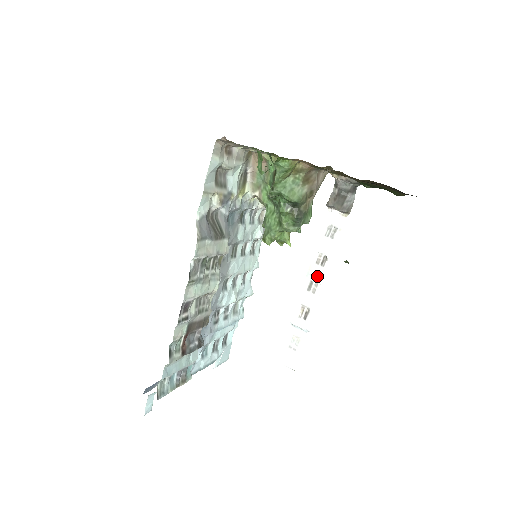
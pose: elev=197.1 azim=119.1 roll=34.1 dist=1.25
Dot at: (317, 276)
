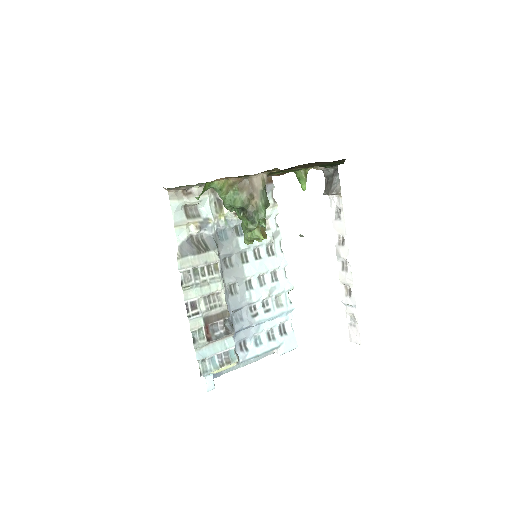
Dot at: (343, 255)
